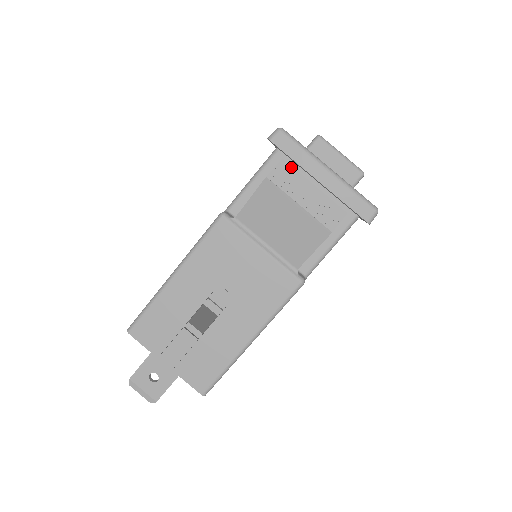
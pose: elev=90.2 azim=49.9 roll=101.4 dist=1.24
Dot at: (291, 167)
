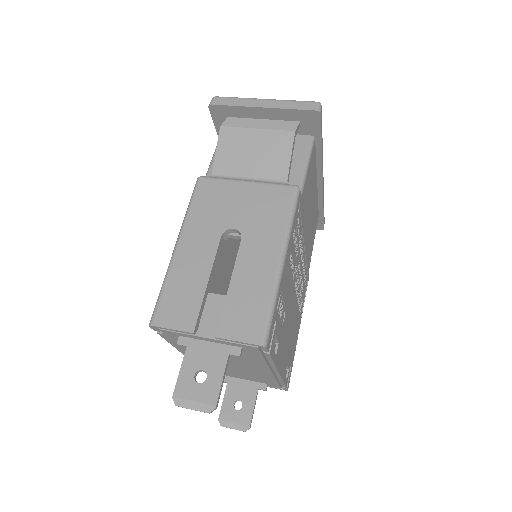
Dot at: (237, 118)
